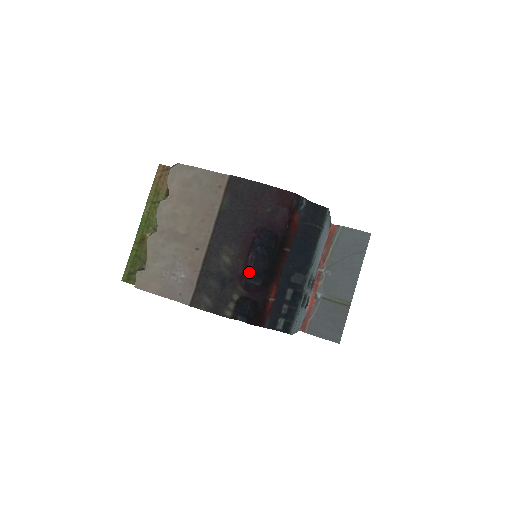
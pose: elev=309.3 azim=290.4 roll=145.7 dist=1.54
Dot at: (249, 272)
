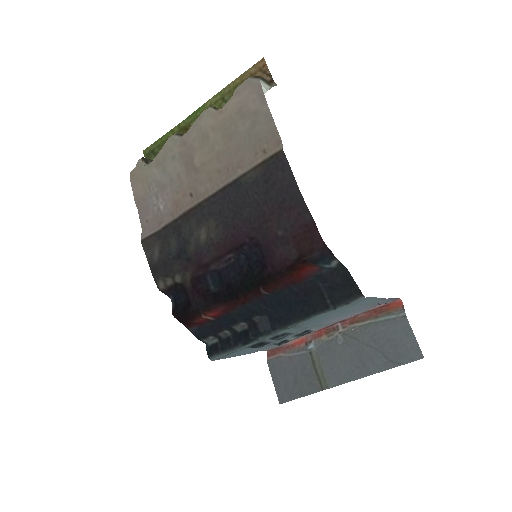
Dot at: (217, 268)
